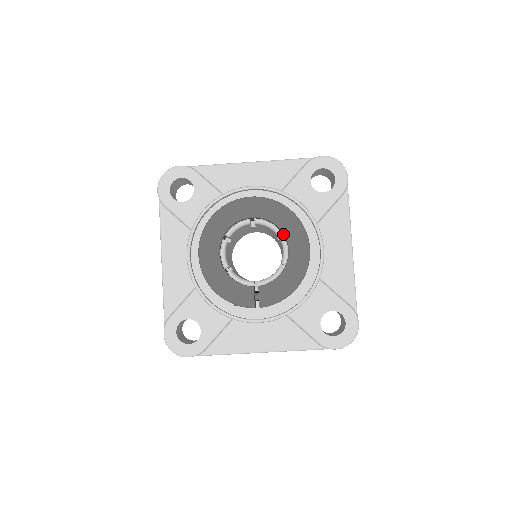
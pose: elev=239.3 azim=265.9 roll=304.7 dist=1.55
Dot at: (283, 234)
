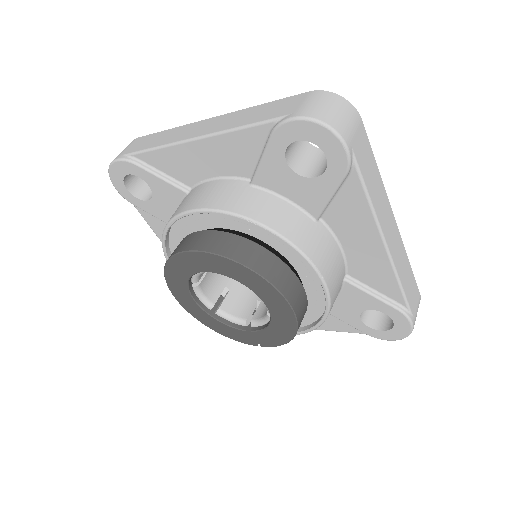
Dot at: (251, 289)
